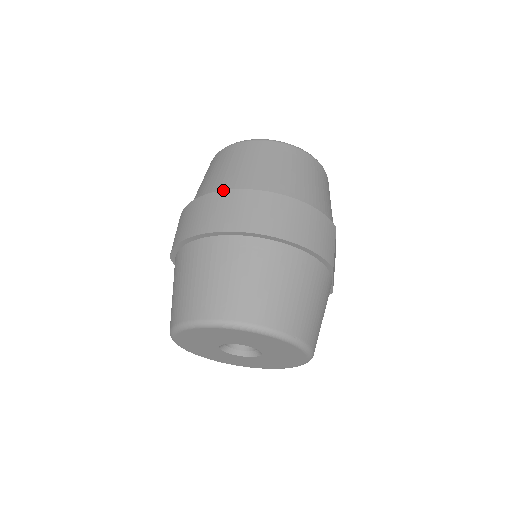
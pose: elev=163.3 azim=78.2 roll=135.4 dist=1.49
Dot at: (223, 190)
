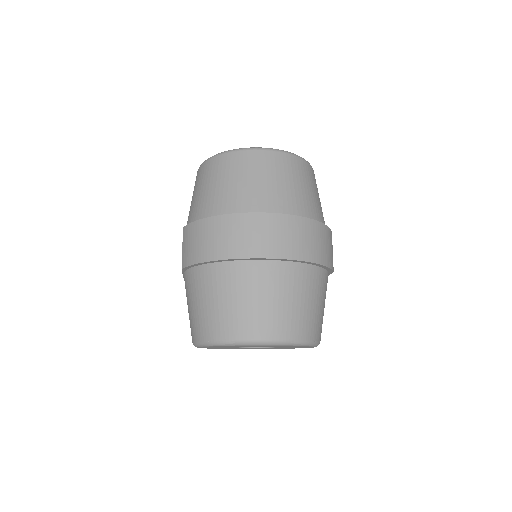
Dot at: (244, 213)
